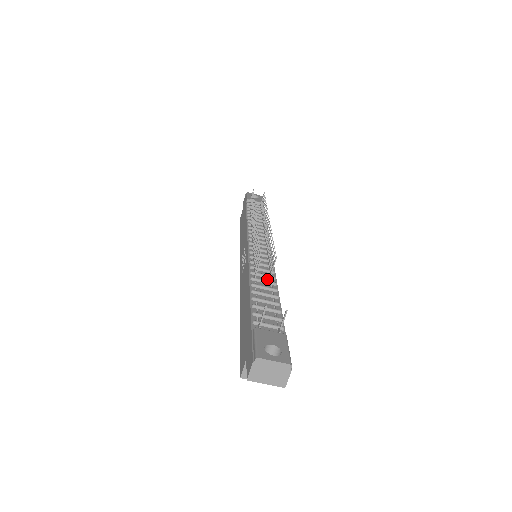
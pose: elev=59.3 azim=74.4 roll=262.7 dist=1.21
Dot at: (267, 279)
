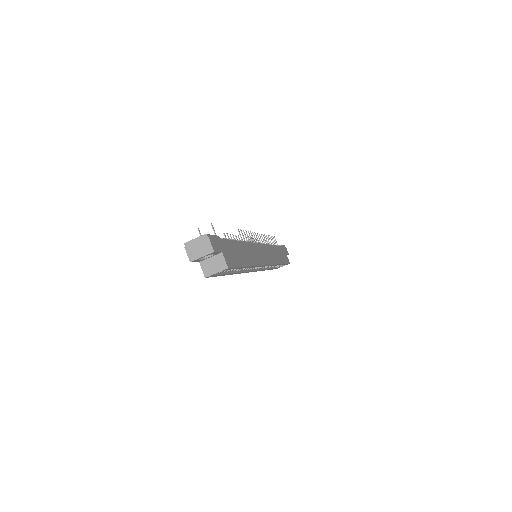
Dot at: occluded
